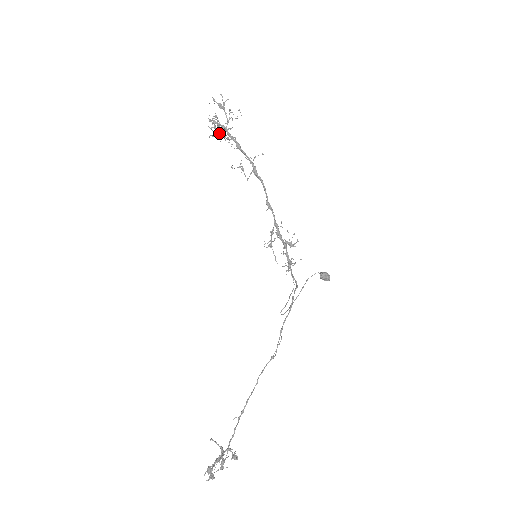
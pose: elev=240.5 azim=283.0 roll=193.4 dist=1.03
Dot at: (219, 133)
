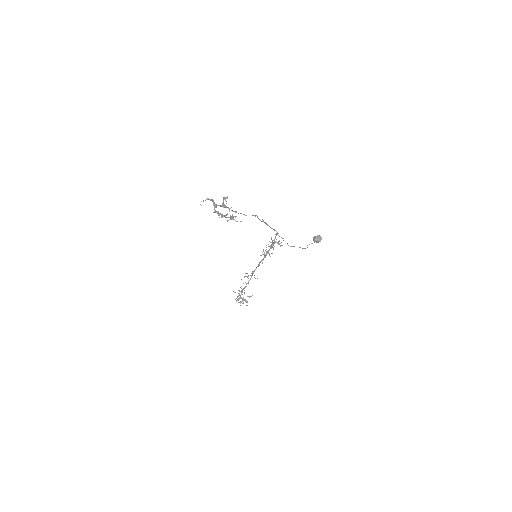
Dot at: (246, 301)
